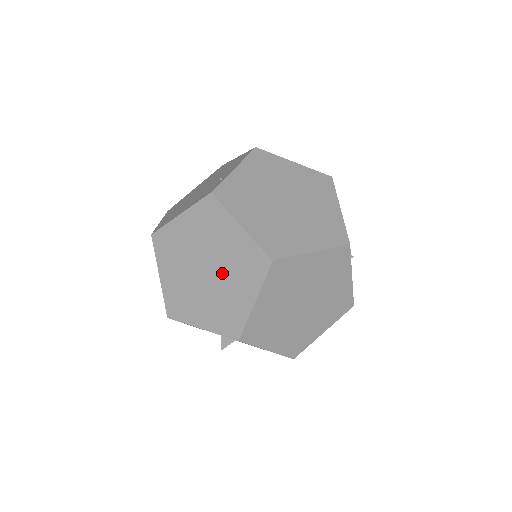
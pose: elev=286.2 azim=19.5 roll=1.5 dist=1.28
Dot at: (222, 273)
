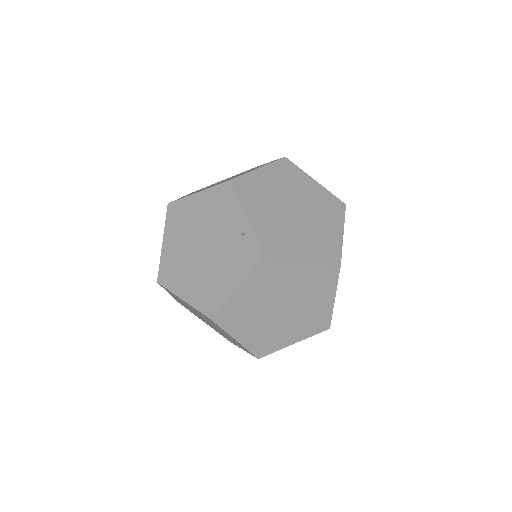
Dot at: (299, 300)
